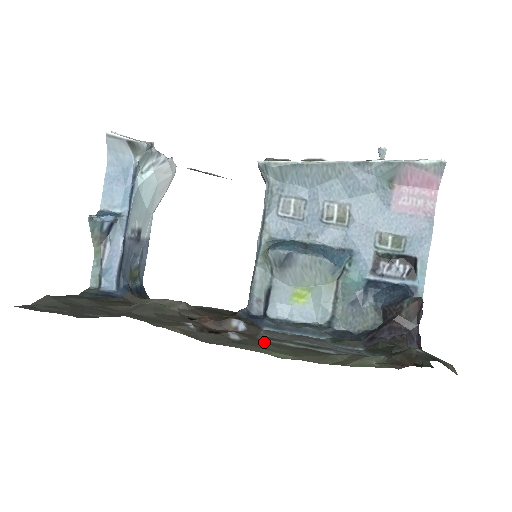
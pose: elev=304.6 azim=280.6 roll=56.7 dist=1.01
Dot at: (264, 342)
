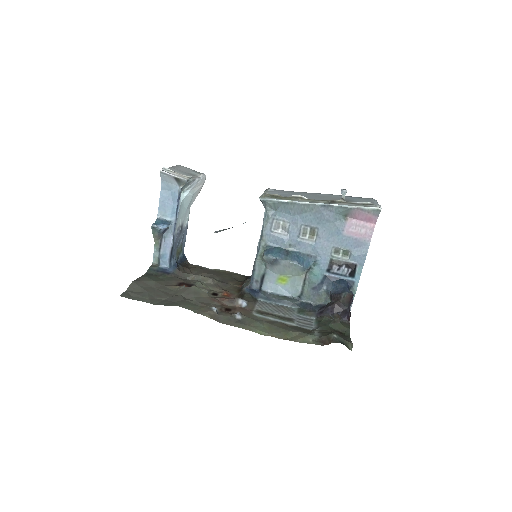
Dot at: (255, 319)
